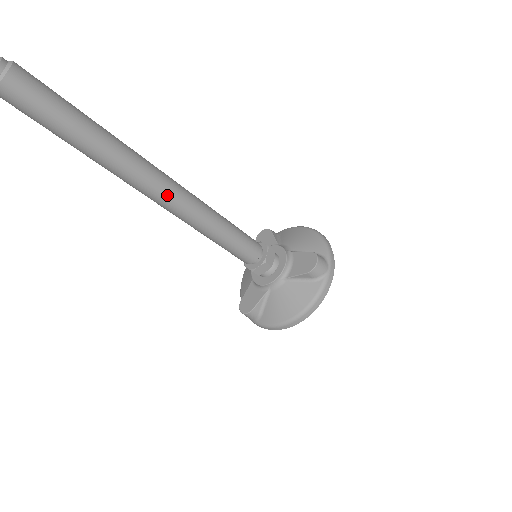
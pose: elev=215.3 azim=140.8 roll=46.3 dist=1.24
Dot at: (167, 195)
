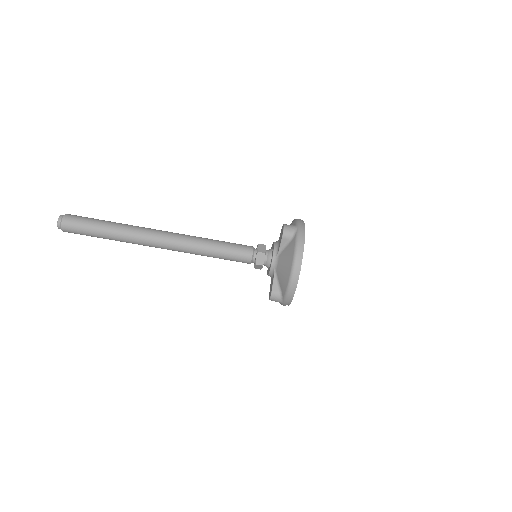
Dot at: (165, 238)
